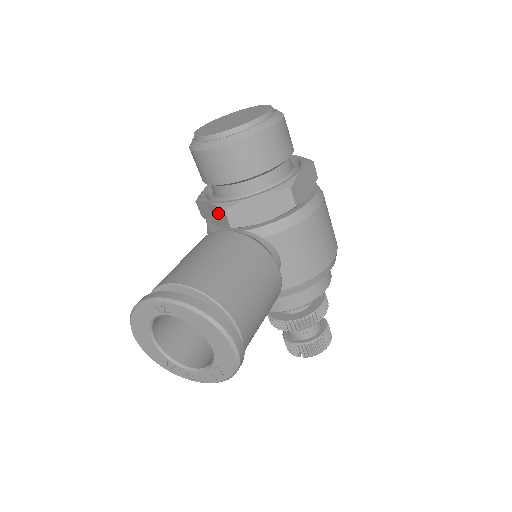
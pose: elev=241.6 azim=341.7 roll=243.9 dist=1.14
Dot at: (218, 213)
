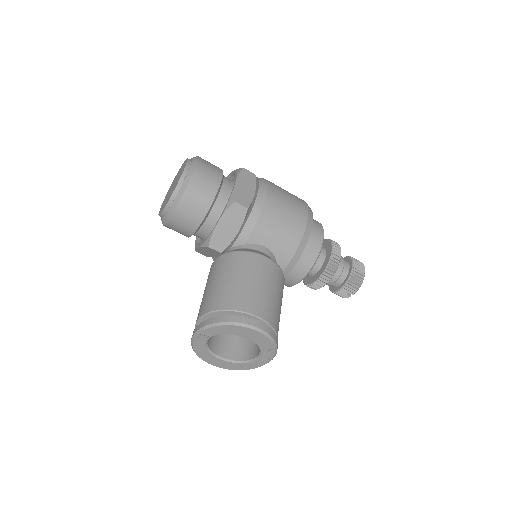
Dot at: (208, 250)
